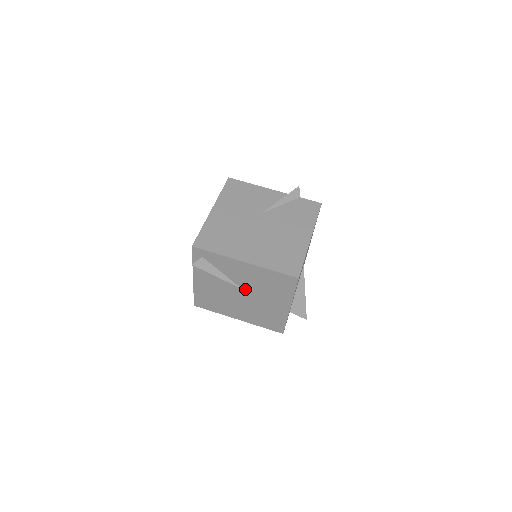
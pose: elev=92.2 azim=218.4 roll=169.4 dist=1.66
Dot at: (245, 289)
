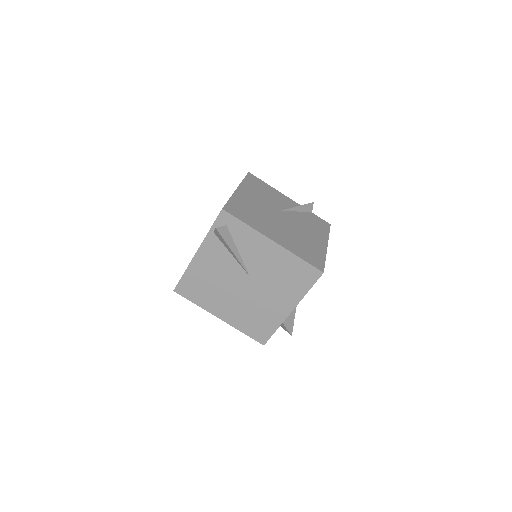
Dot at: (253, 277)
